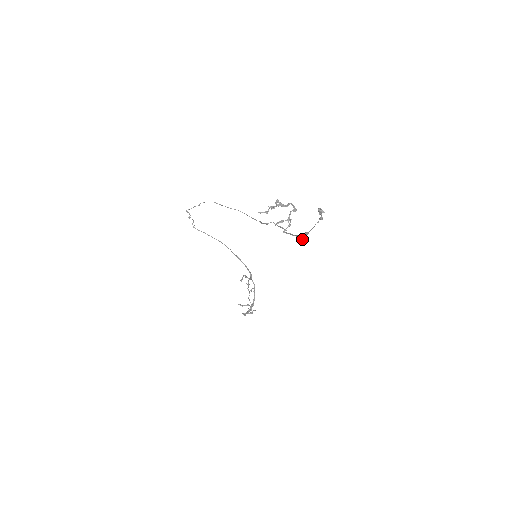
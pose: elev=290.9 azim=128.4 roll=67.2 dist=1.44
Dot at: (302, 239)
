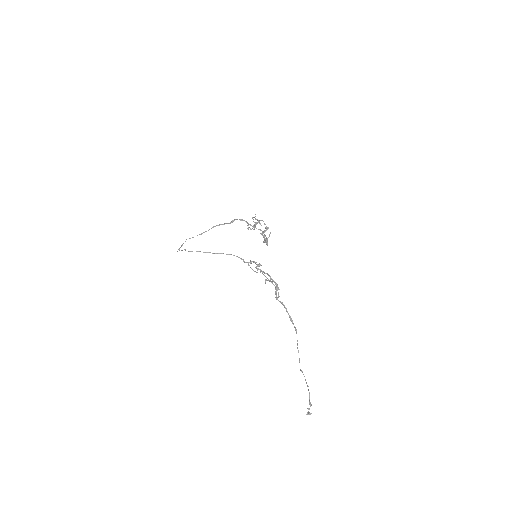
Dot at: occluded
